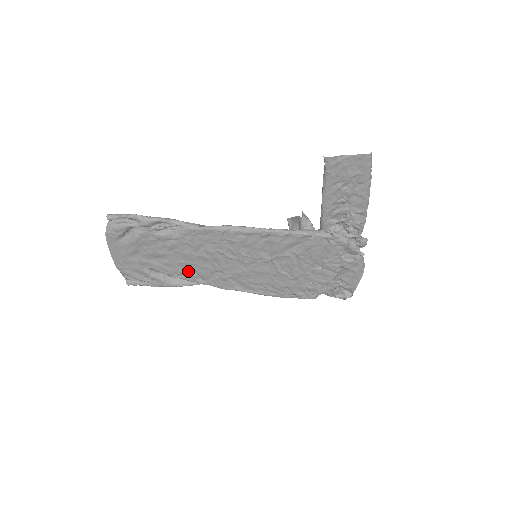
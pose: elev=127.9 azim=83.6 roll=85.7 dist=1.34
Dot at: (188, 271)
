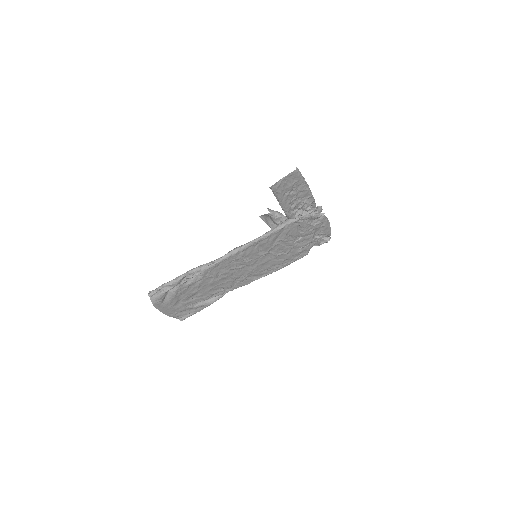
Dot at: (217, 290)
